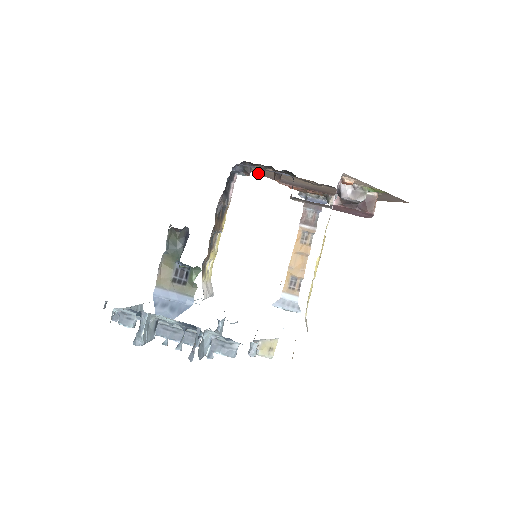
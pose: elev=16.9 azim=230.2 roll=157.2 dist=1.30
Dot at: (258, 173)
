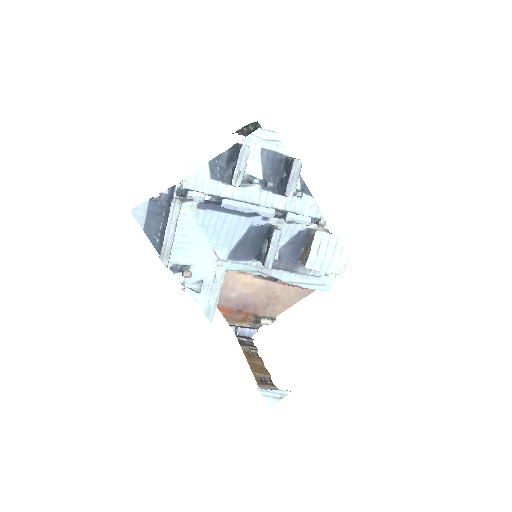
Dot at: occluded
